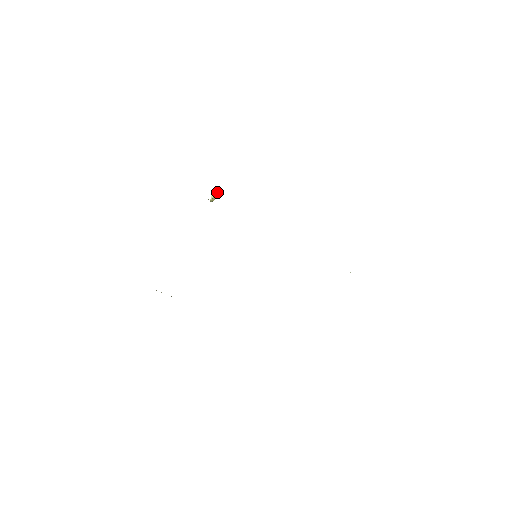
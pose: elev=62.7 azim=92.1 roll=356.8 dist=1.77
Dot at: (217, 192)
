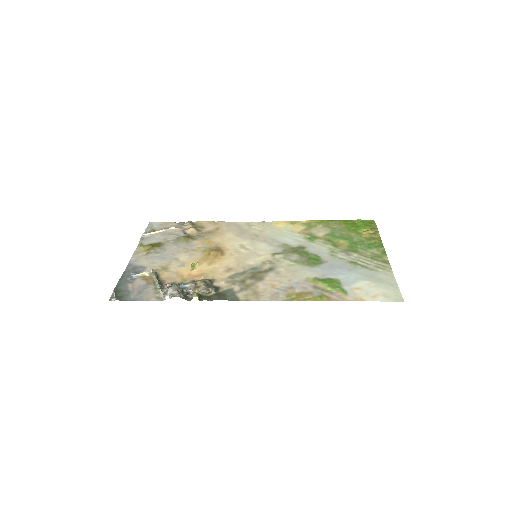
Dot at: (197, 265)
